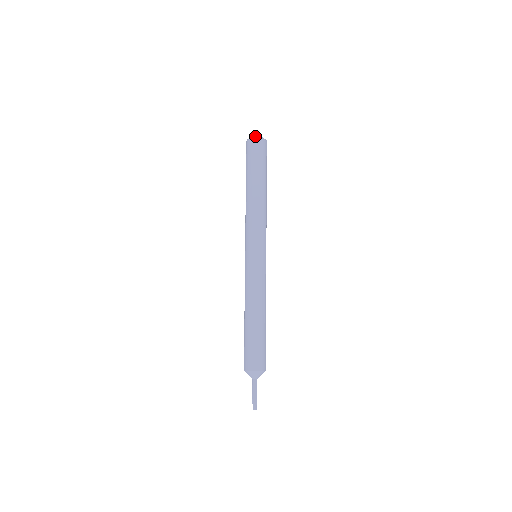
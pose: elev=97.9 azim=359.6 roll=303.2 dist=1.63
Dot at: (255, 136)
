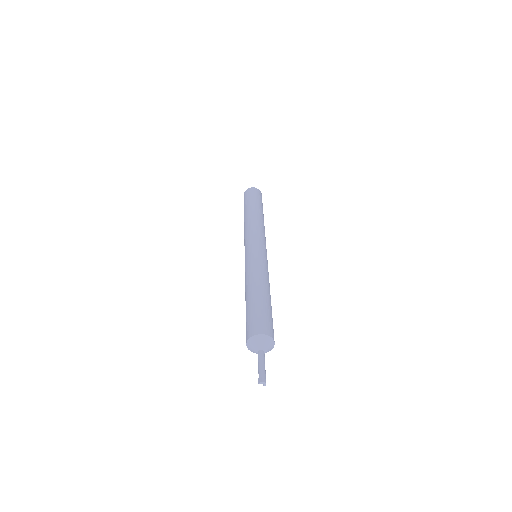
Dot at: occluded
